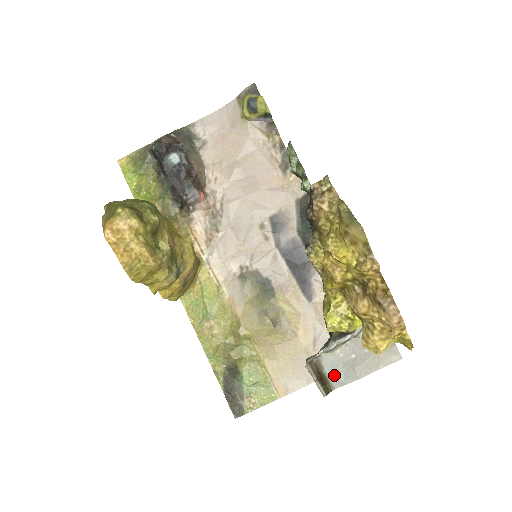
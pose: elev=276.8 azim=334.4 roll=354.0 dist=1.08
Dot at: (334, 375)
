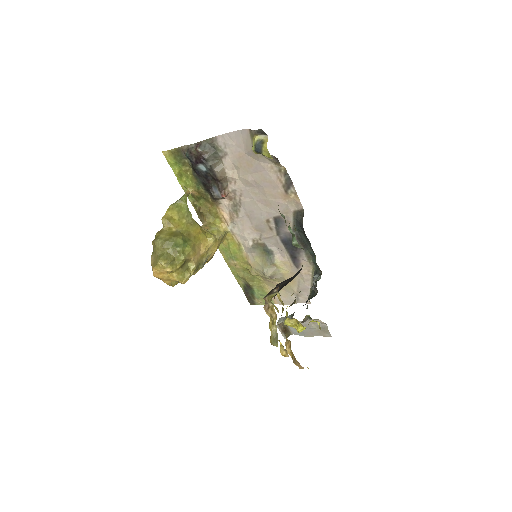
Dot at: (293, 330)
